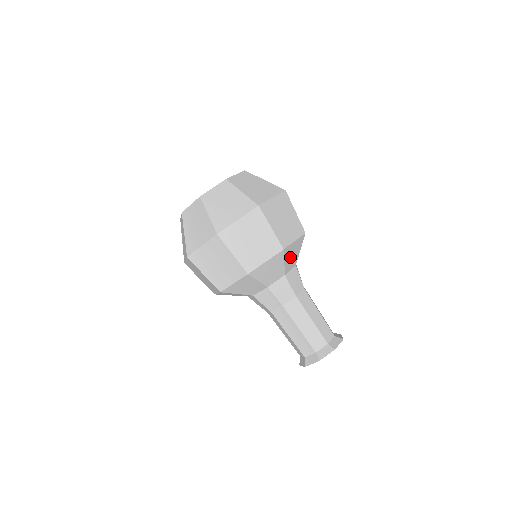
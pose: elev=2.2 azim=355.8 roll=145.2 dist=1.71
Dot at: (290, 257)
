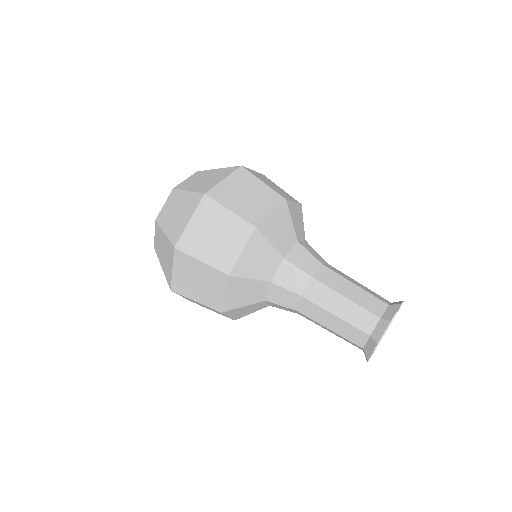
Dot at: (257, 265)
